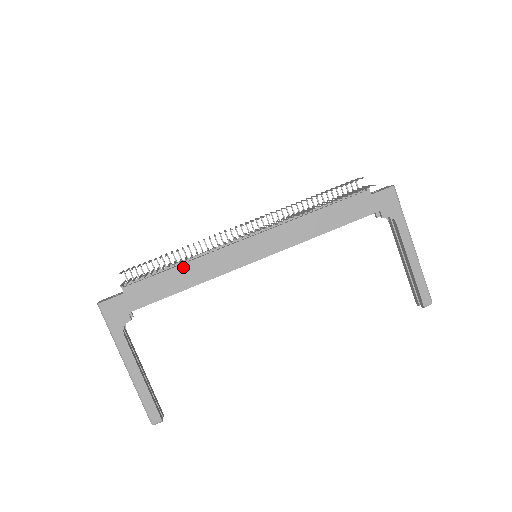
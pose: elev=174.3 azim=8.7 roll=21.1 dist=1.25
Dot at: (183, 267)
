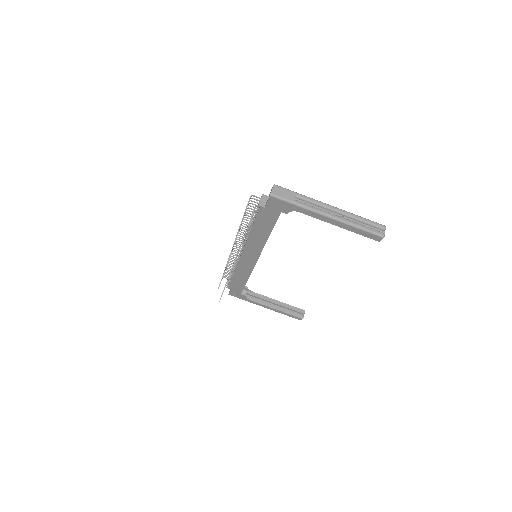
Dot at: (235, 275)
